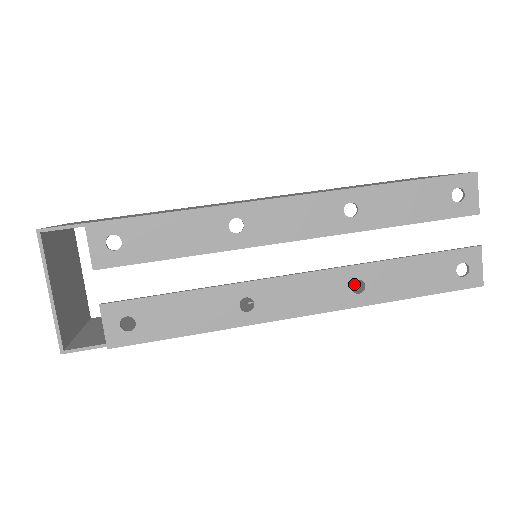
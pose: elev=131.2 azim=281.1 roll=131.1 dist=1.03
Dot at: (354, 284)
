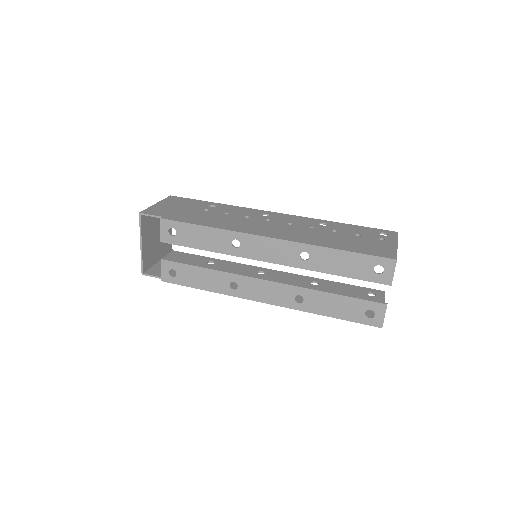
Dot at: (322, 289)
